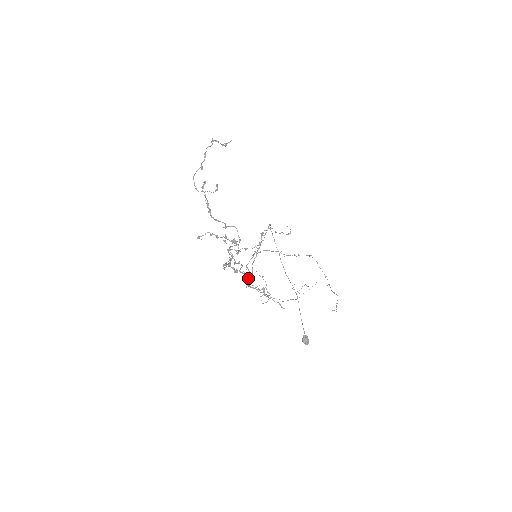
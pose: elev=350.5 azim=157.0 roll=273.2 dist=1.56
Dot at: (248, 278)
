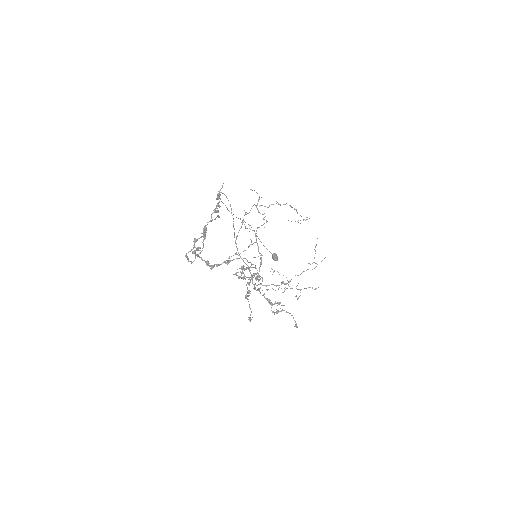
Dot at: occluded
